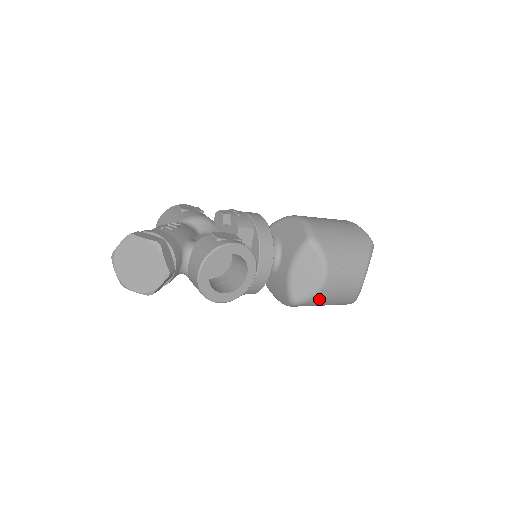
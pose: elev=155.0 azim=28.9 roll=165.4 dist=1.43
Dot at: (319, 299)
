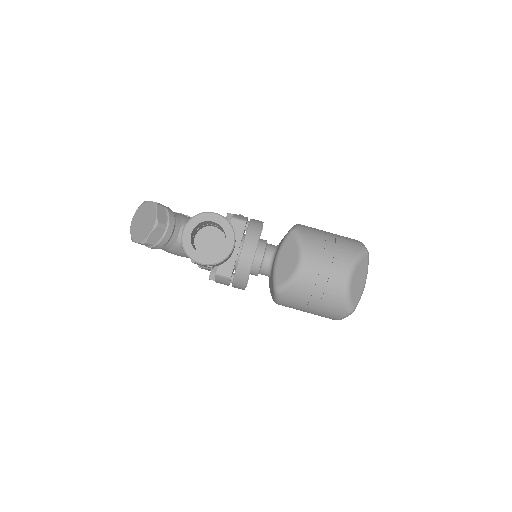
Dot at: (300, 288)
